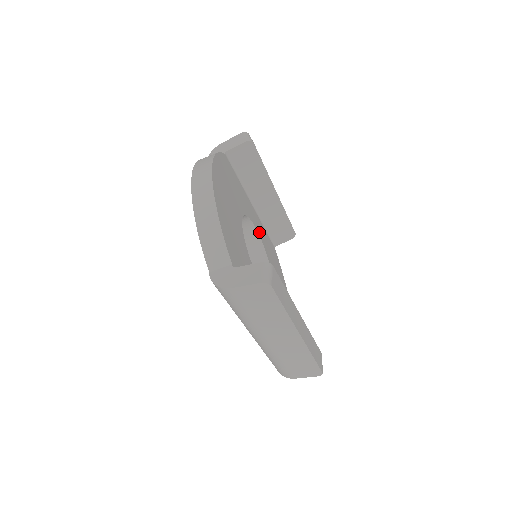
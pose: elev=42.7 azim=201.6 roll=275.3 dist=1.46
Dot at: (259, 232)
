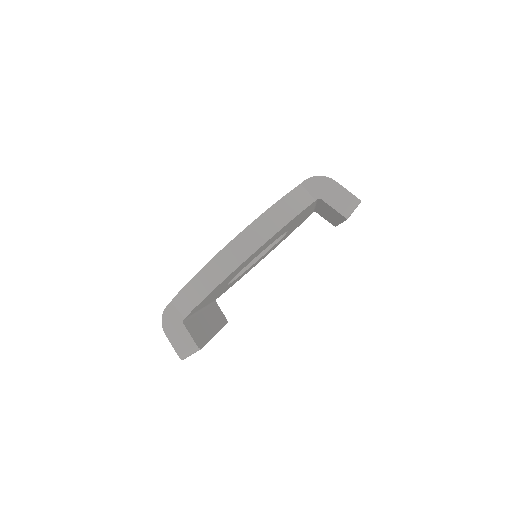
Dot at: occluded
